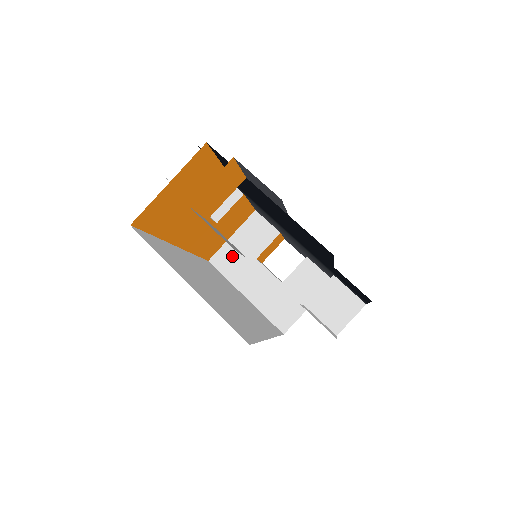
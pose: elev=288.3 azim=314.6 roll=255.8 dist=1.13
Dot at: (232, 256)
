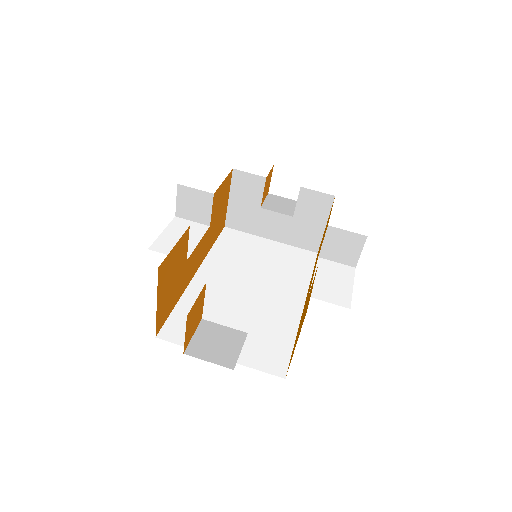
Dot at: (240, 215)
